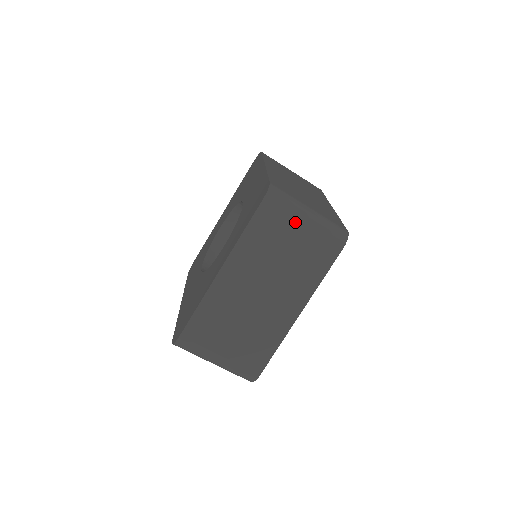
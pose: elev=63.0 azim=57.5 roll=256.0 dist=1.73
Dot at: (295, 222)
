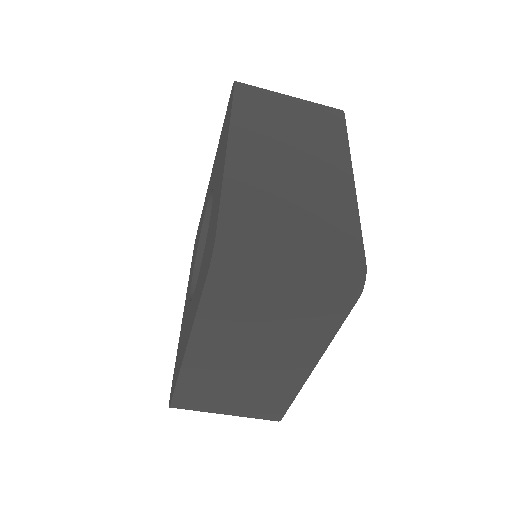
Dot at: (271, 284)
